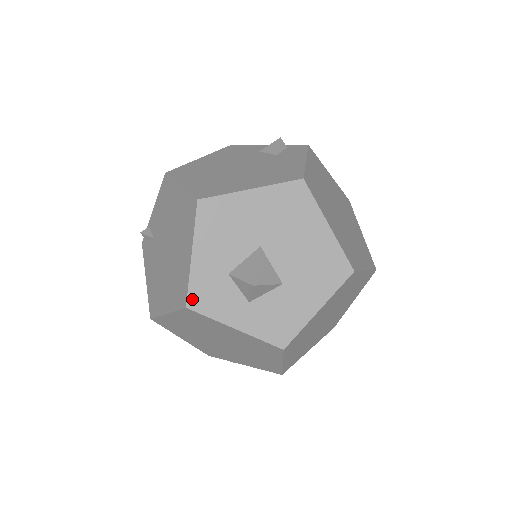
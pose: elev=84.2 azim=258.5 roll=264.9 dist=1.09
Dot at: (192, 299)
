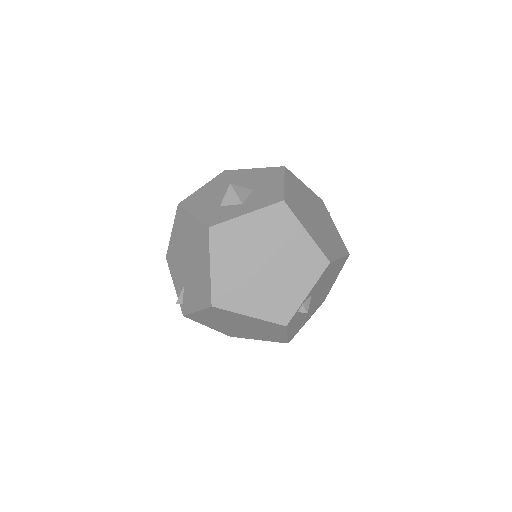
Dot at: (209, 223)
